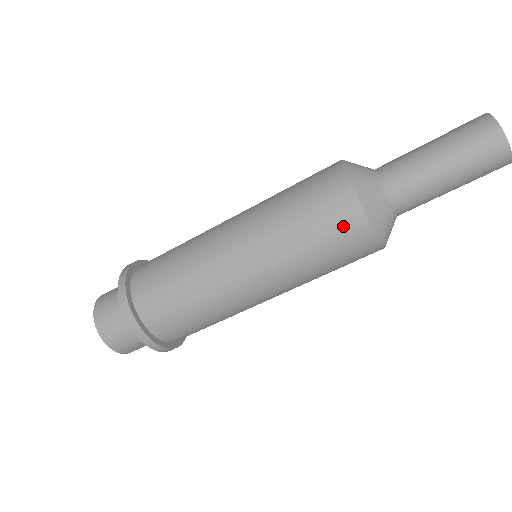
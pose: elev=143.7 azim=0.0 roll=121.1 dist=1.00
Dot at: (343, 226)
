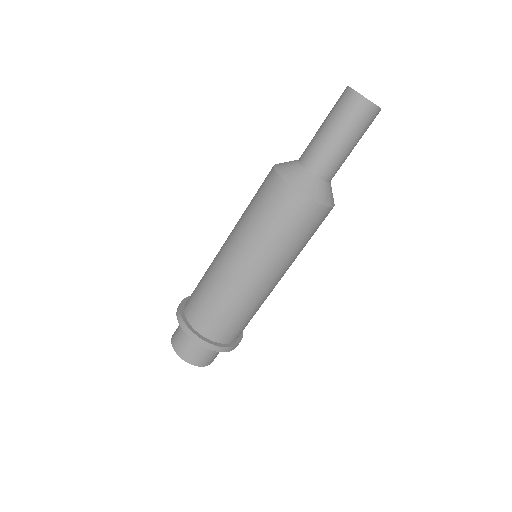
Dot at: (307, 217)
